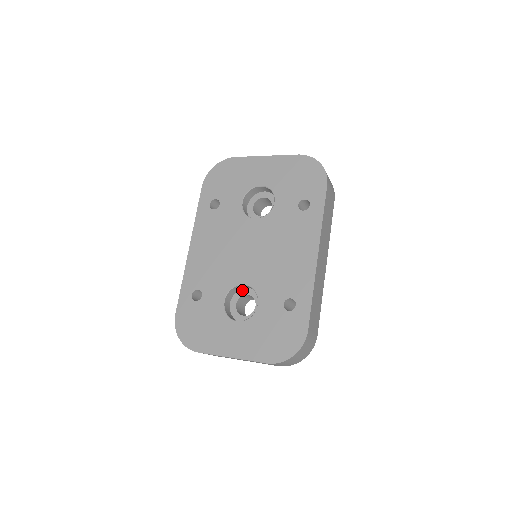
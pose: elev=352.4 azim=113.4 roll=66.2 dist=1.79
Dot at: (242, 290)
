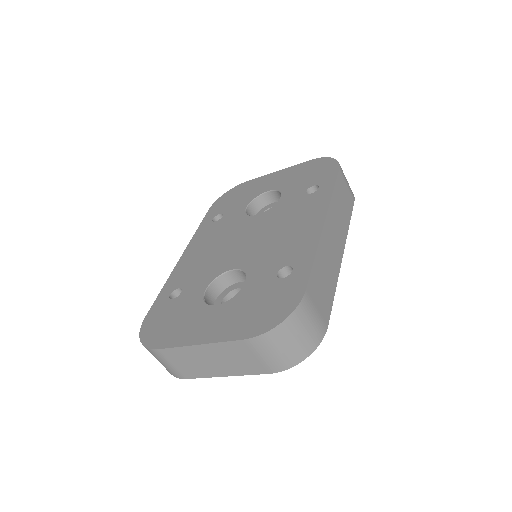
Dot at: (232, 285)
